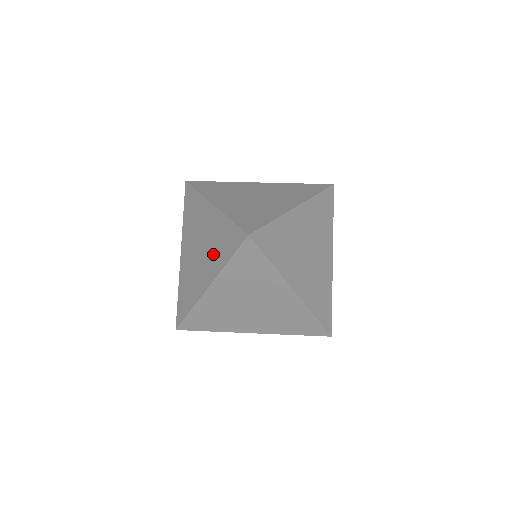
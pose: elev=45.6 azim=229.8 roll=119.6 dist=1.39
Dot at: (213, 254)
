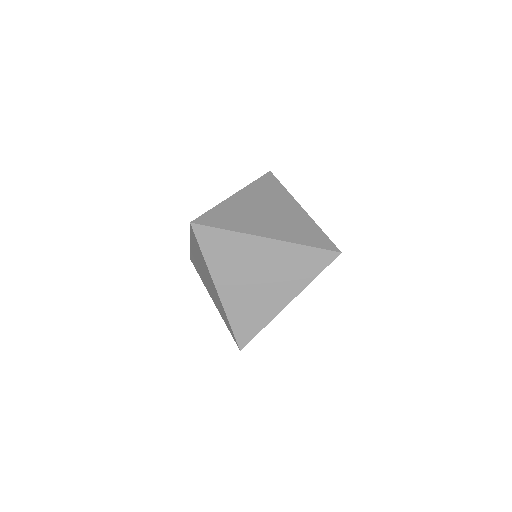
Dot at: (204, 266)
